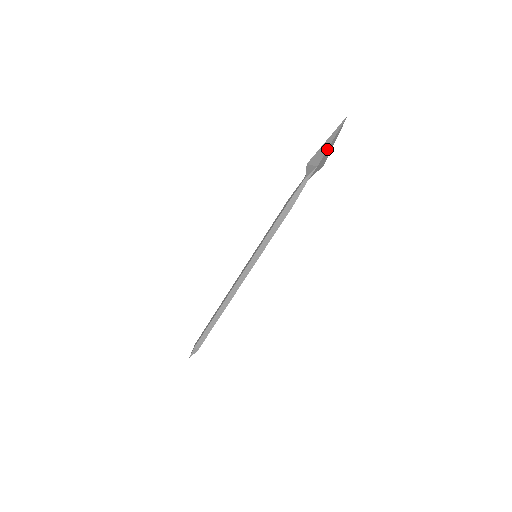
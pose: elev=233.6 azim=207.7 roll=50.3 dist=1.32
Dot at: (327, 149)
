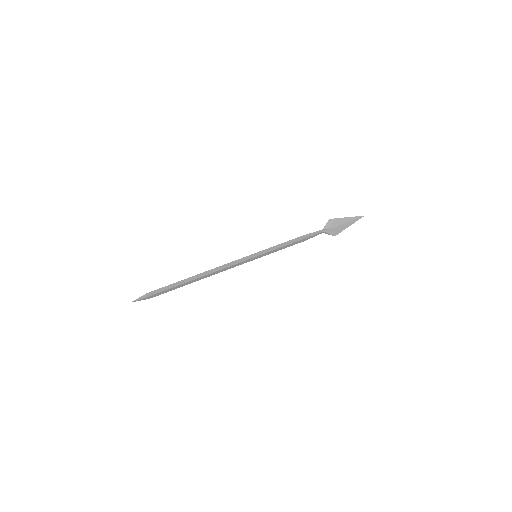
Dot at: (344, 223)
